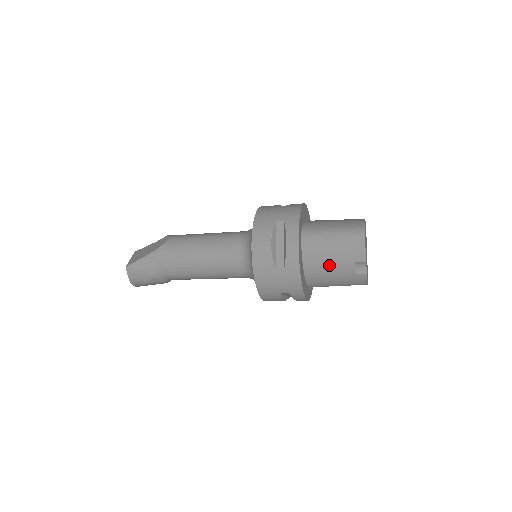
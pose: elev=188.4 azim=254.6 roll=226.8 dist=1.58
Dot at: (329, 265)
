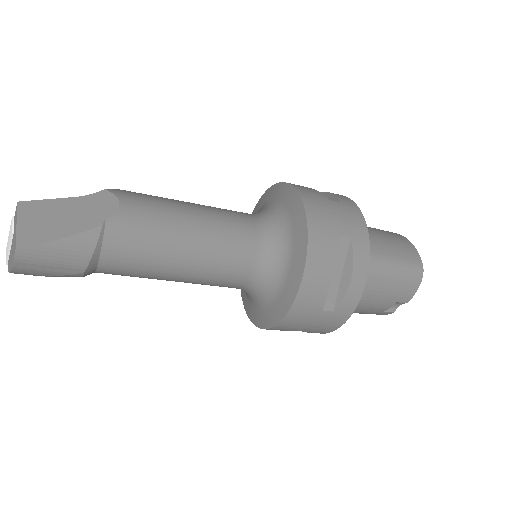
Dot at: (368, 301)
